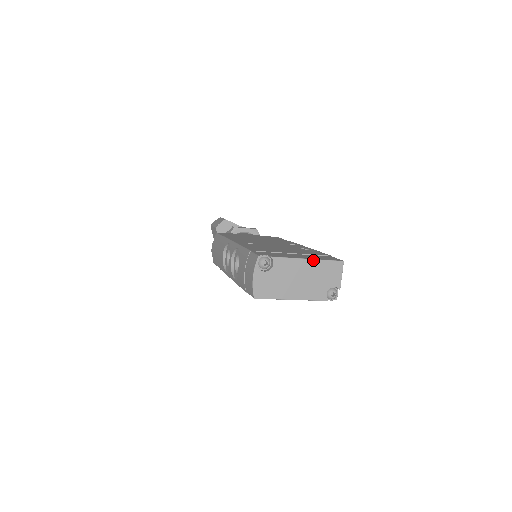
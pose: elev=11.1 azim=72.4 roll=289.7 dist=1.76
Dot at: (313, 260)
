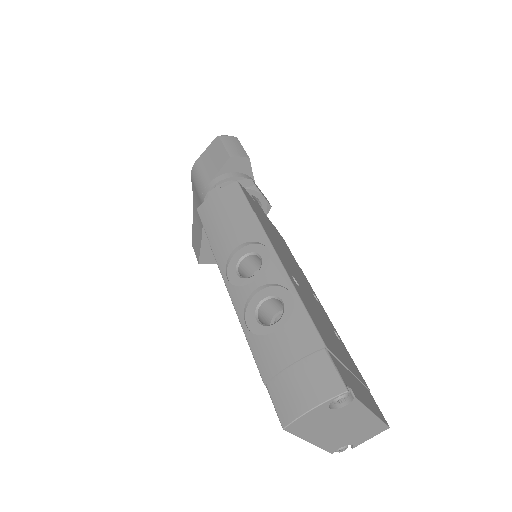
Dot at: (375, 417)
